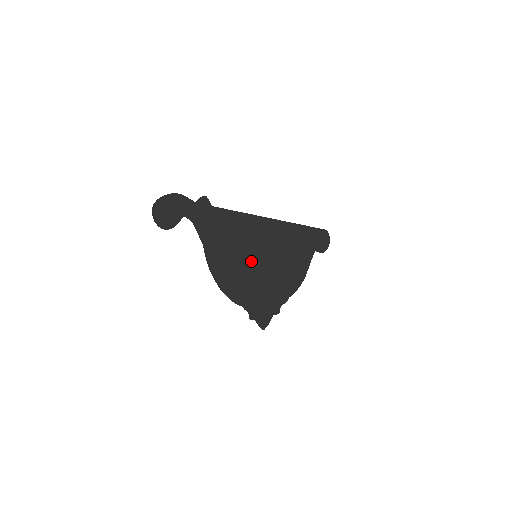
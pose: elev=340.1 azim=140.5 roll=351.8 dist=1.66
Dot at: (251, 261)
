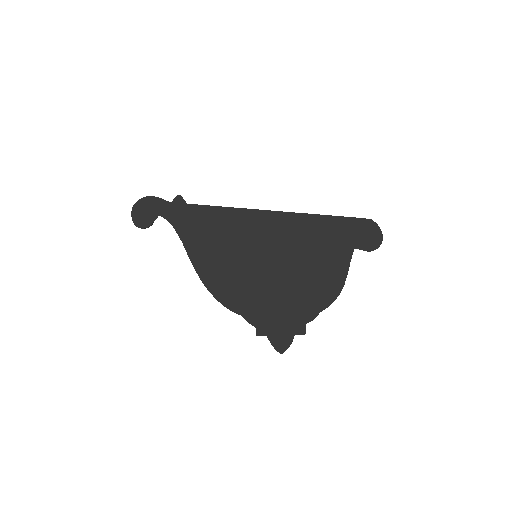
Dot at: (245, 260)
